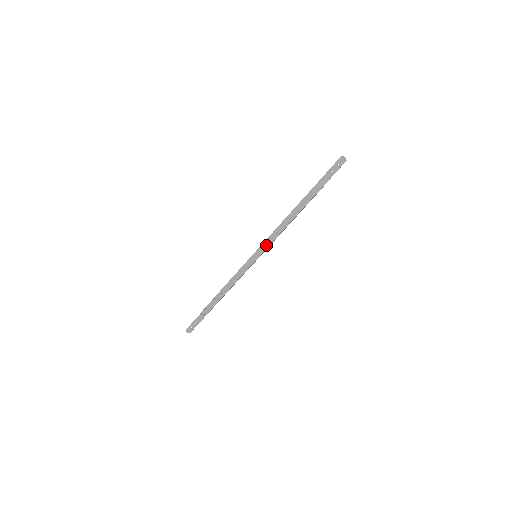
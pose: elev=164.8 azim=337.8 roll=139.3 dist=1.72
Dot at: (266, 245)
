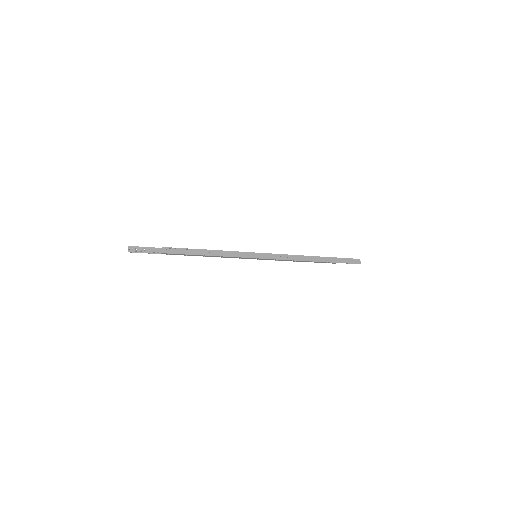
Dot at: (272, 257)
